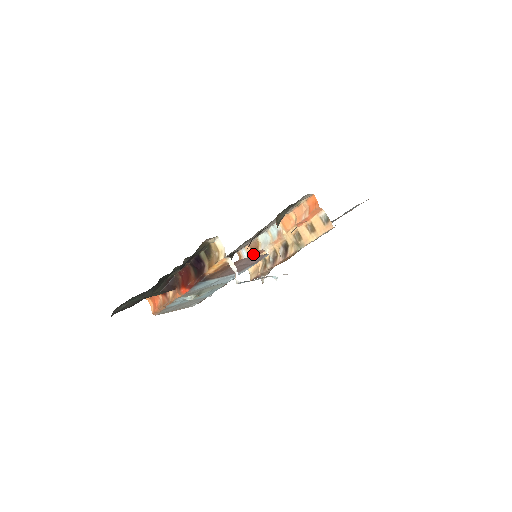
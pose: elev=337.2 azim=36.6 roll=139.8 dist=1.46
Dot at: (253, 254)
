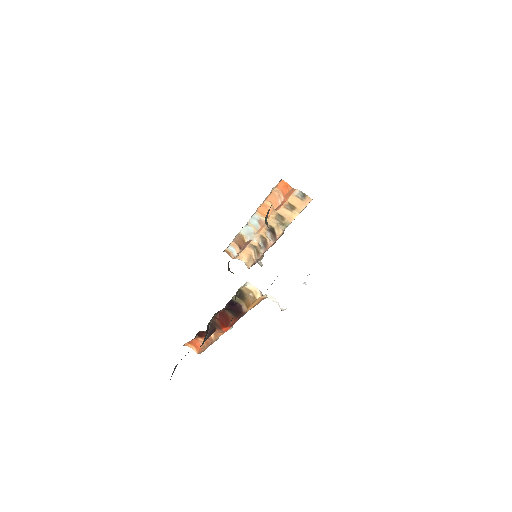
Dot at: (241, 247)
